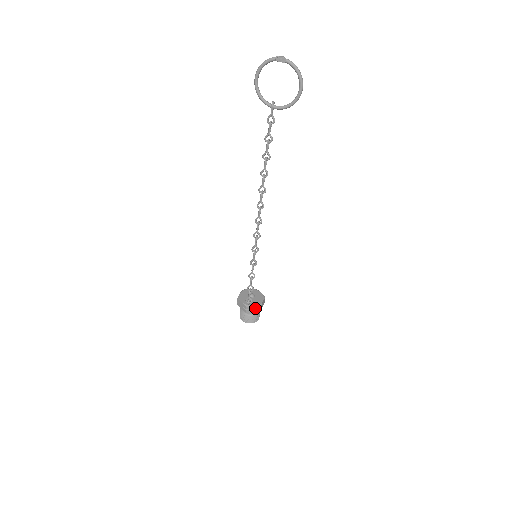
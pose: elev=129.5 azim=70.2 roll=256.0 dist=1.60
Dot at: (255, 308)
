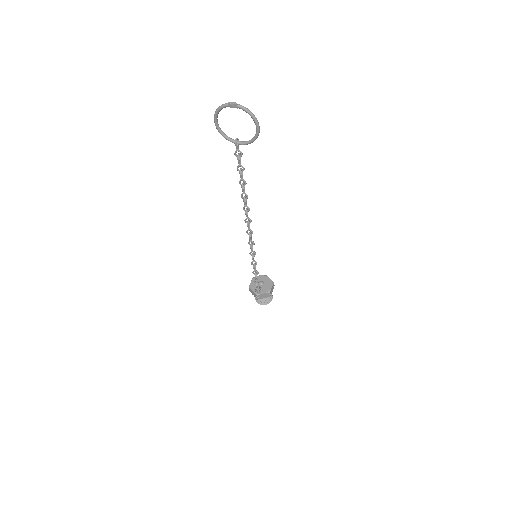
Dot at: (265, 295)
